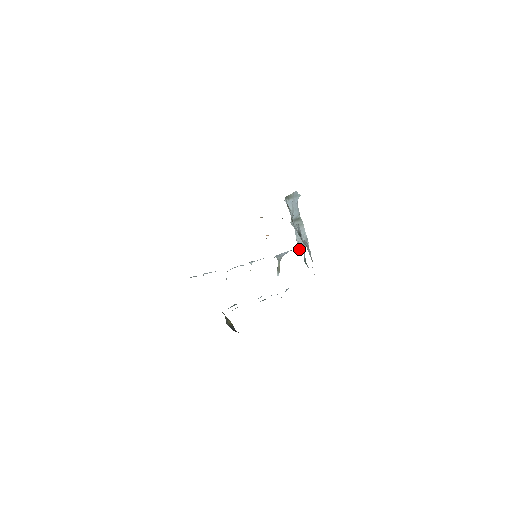
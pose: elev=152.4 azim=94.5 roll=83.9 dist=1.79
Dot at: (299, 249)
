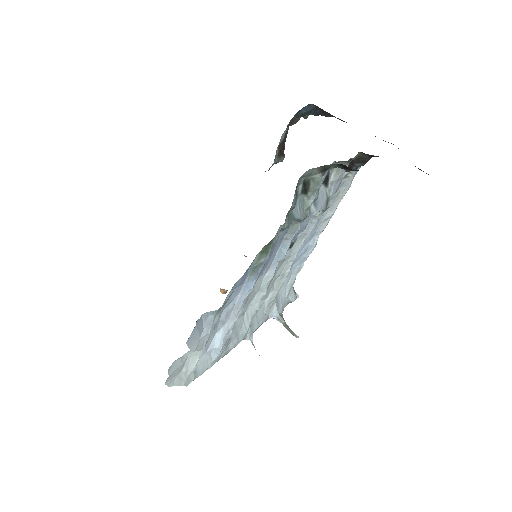
Dot at: (292, 299)
